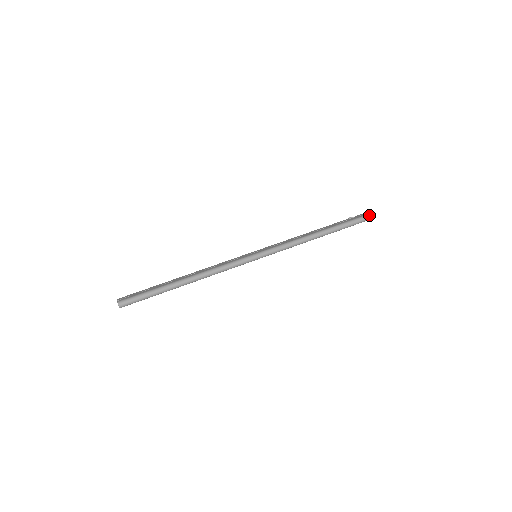
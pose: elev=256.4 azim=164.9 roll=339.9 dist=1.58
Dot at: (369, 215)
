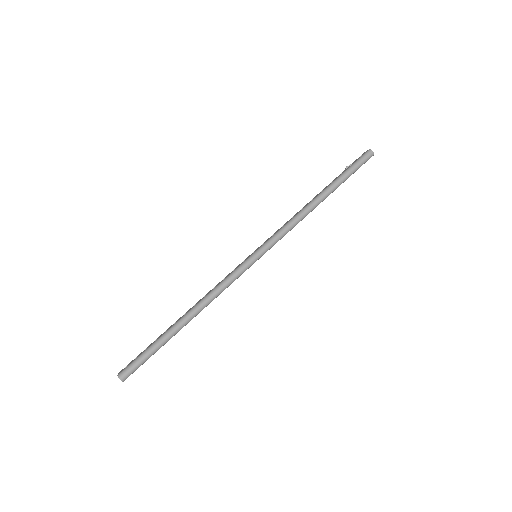
Dot at: (367, 153)
